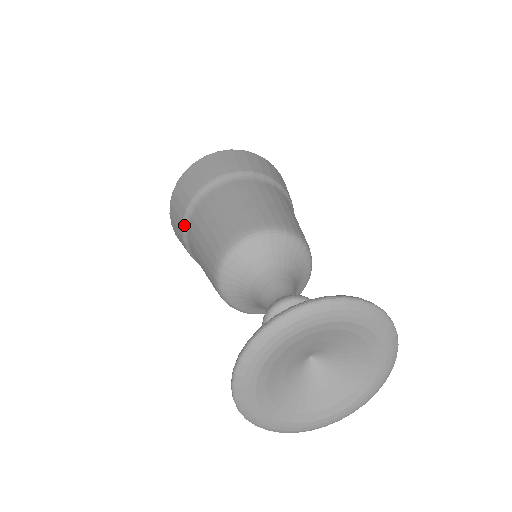
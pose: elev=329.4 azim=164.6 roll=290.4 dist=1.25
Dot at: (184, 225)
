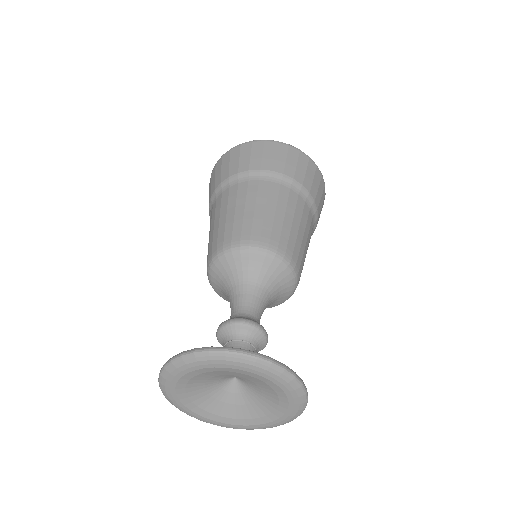
Dot at: occluded
